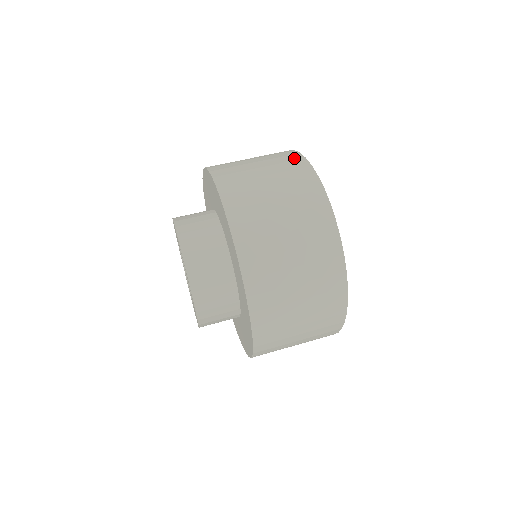
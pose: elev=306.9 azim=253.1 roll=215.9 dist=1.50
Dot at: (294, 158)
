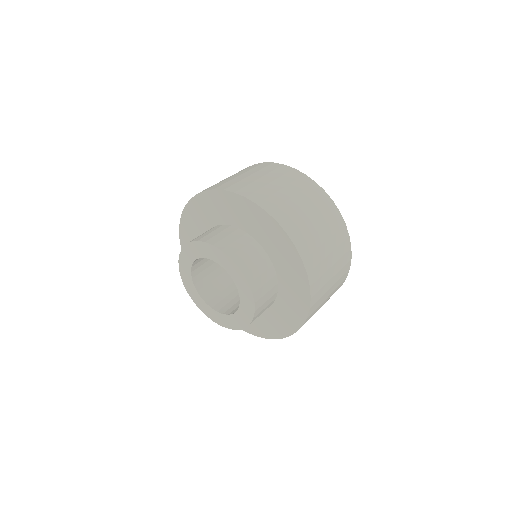
Dot at: (307, 182)
